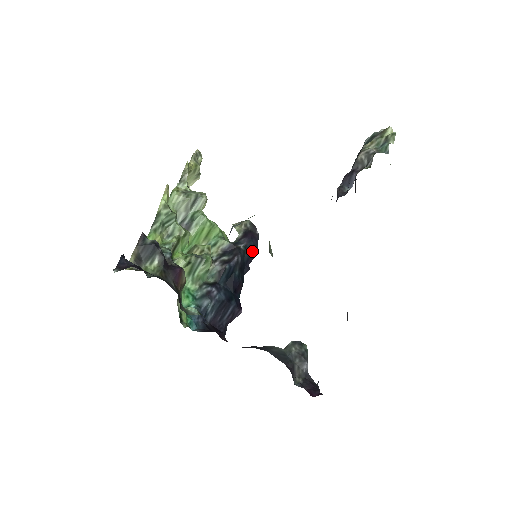
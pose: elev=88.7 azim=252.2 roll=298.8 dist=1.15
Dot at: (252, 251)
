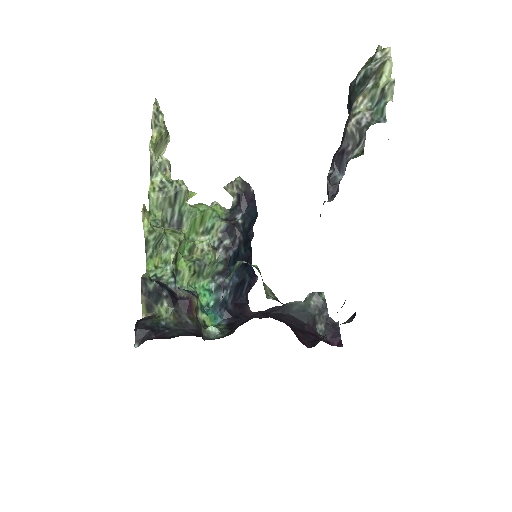
Dot at: (251, 217)
